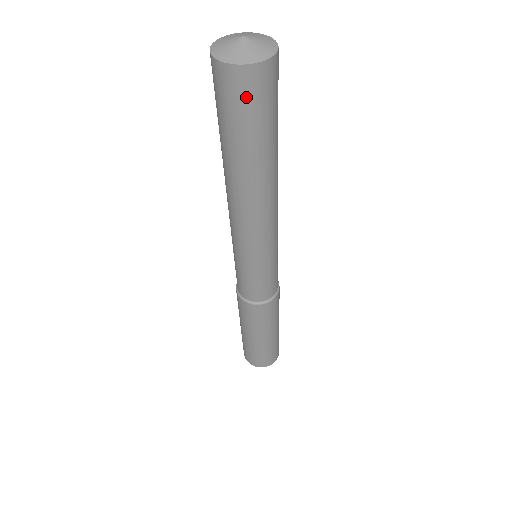
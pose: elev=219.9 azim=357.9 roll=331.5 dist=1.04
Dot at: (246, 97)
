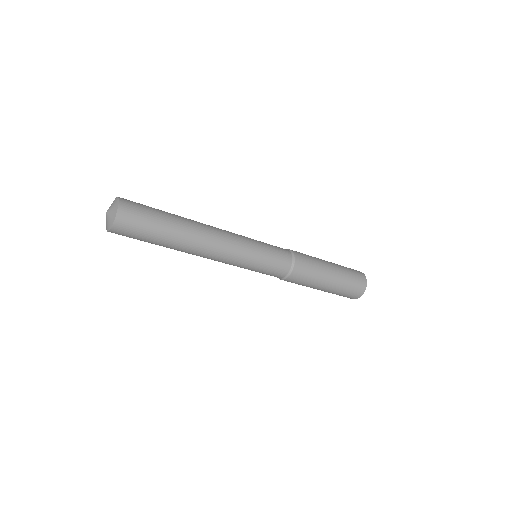
Dot at: (129, 233)
